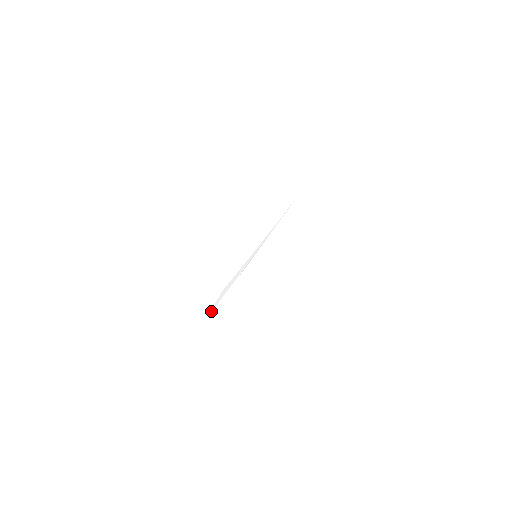
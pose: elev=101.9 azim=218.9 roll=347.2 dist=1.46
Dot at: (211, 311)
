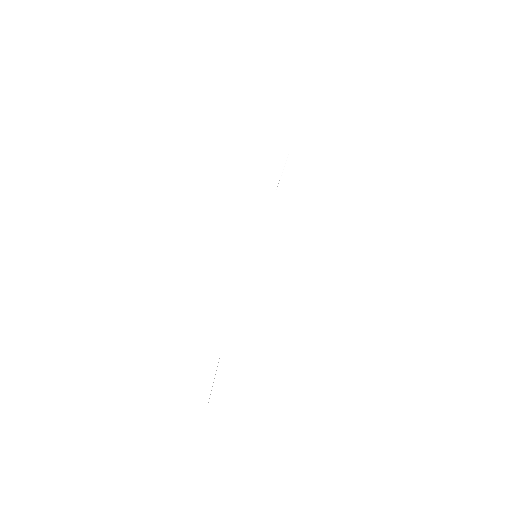
Dot at: (219, 359)
